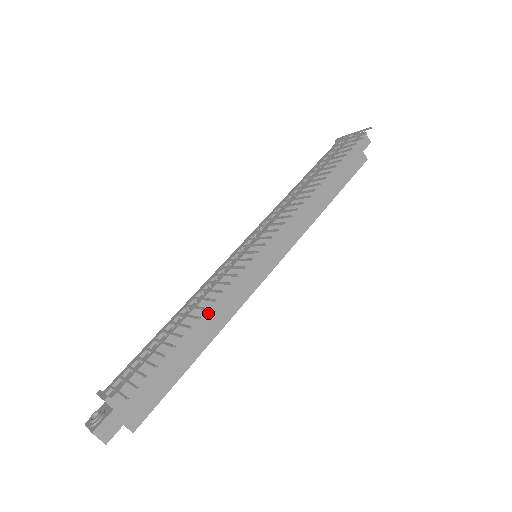
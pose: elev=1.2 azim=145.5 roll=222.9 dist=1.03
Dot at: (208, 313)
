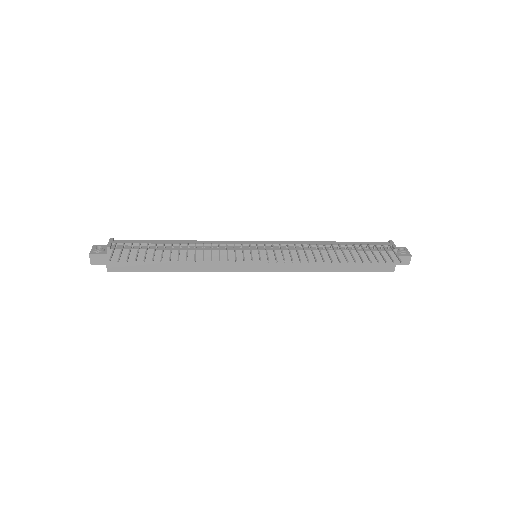
Dot at: (196, 258)
